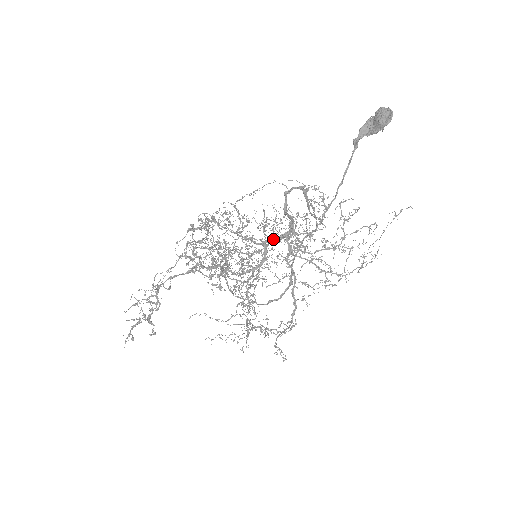
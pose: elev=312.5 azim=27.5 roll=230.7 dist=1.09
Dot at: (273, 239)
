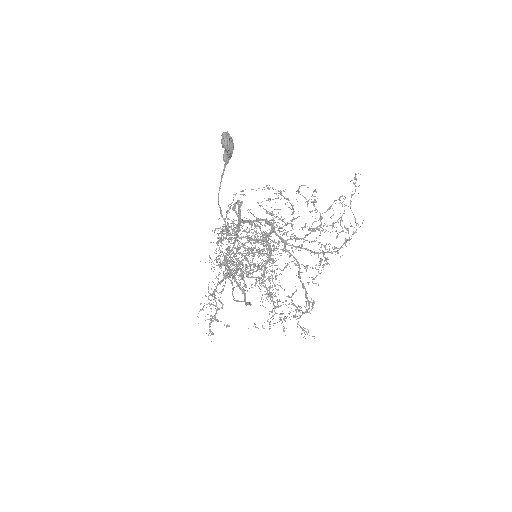
Dot at: occluded
